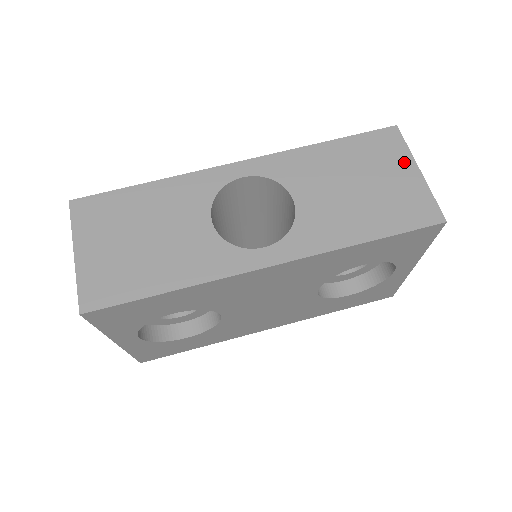
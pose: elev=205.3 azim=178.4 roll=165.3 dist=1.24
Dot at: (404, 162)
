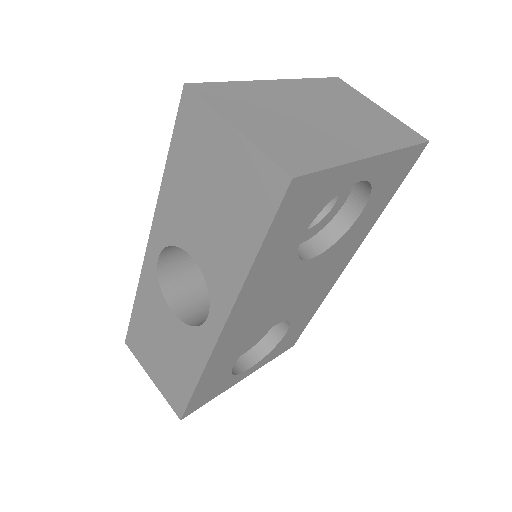
Dot at: (217, 131)
